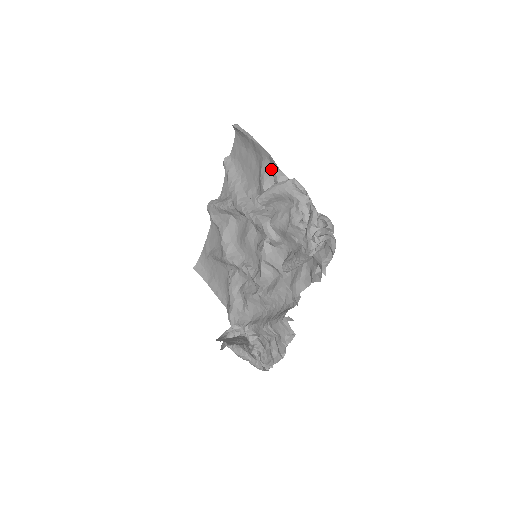
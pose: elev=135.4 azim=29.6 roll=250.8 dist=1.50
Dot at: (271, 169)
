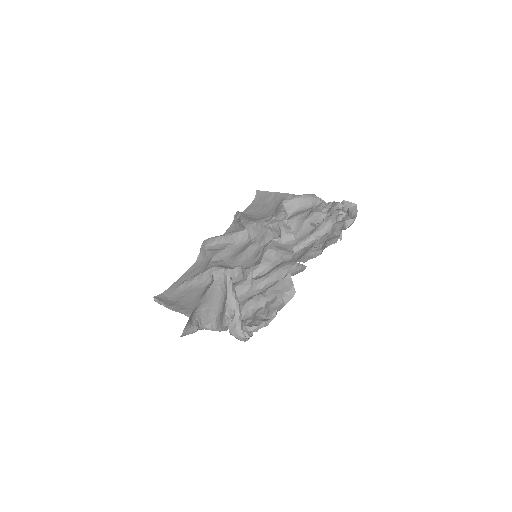
Dot at: occluded
